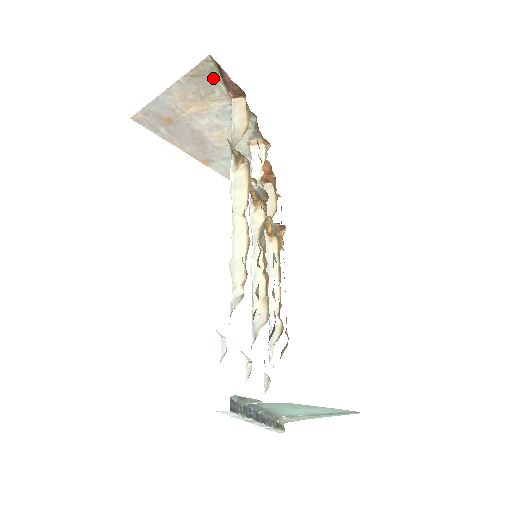
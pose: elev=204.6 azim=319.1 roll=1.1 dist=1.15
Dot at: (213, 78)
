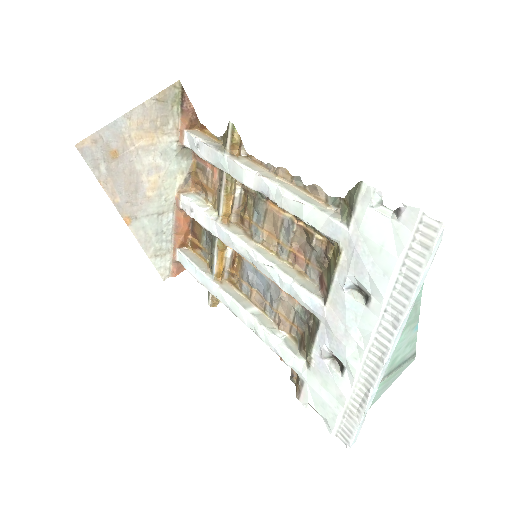
Dot at: (172, 107)
